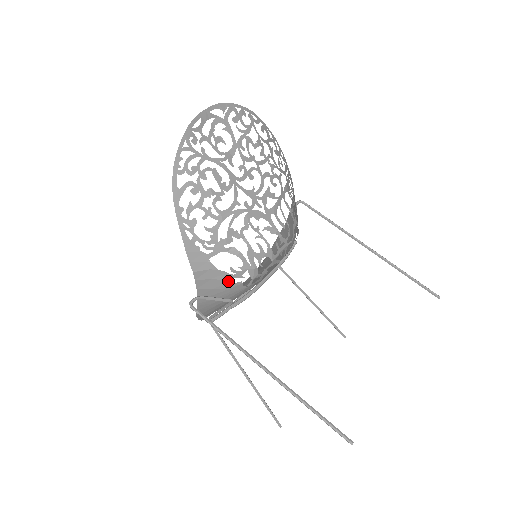
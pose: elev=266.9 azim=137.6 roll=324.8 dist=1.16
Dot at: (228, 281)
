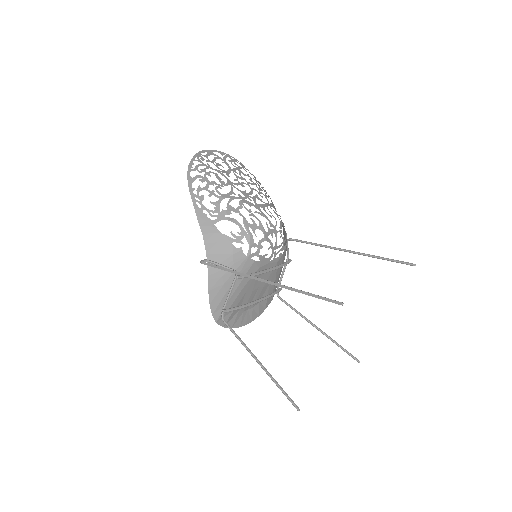
Dot at: (230, 245)
